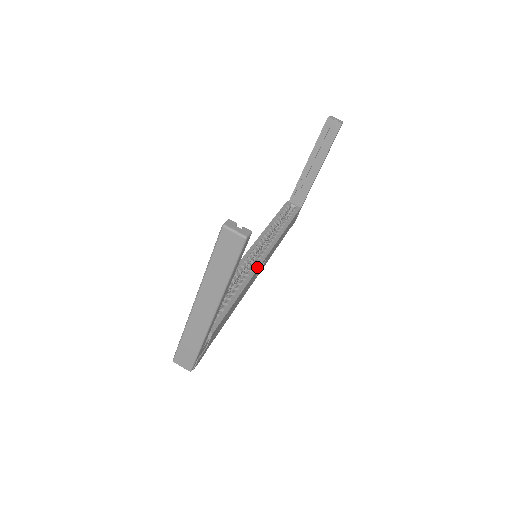
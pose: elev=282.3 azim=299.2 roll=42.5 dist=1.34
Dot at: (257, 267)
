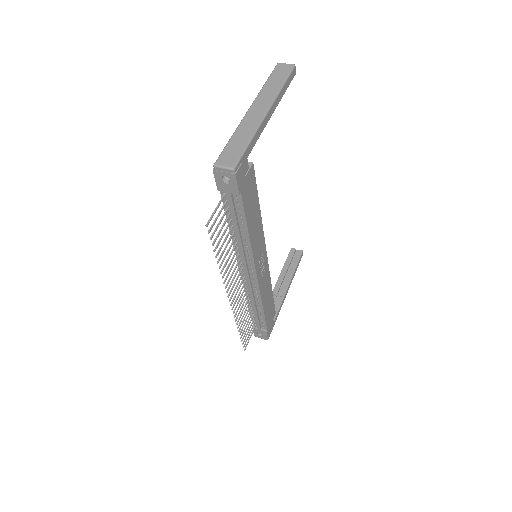
Dot at: (263, 240)
